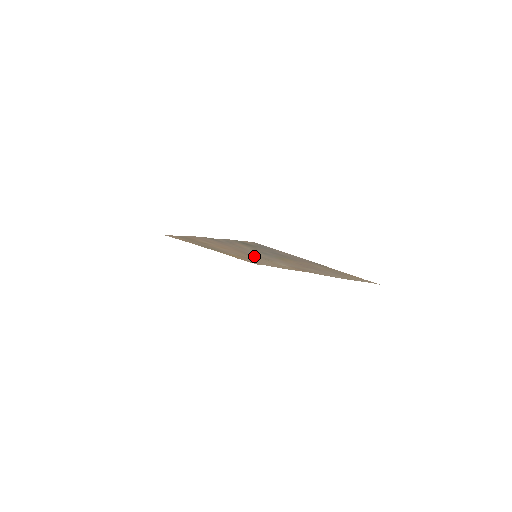
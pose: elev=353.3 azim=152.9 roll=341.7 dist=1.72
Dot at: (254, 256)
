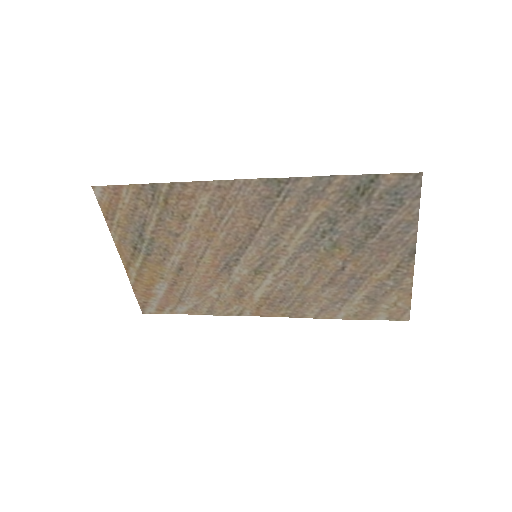
Dot at: (237, 262)
